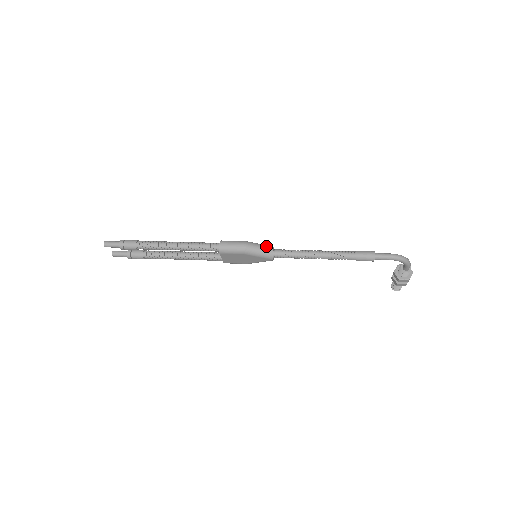
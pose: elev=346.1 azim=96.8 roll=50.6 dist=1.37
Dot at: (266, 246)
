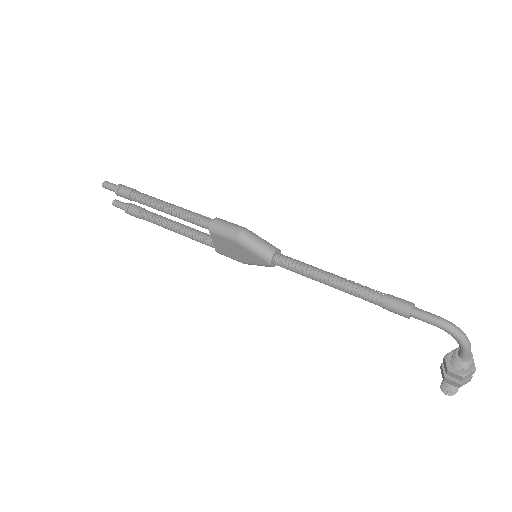
Dot at: (268, 243)
